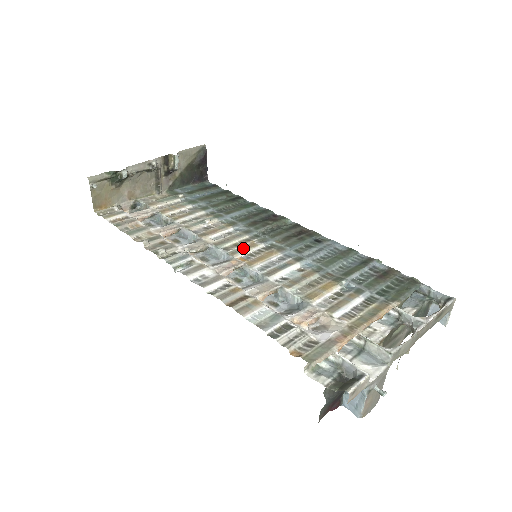
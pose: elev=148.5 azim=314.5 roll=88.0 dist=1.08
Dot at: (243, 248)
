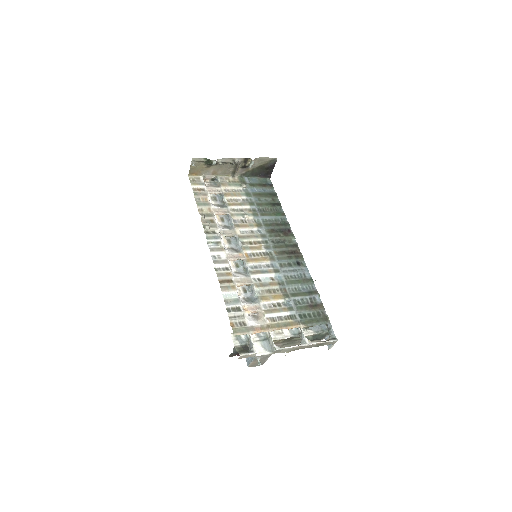
Dot at: (252, 247)
